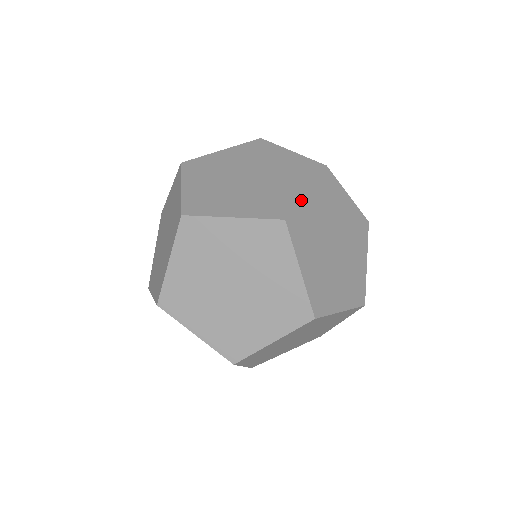
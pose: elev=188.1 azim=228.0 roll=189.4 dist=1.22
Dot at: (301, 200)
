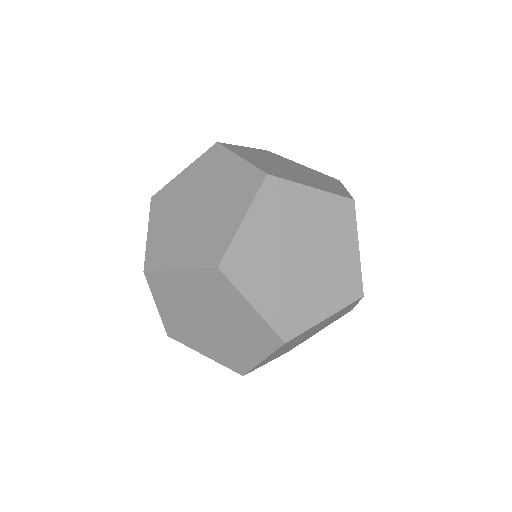
Dot at: occluded
